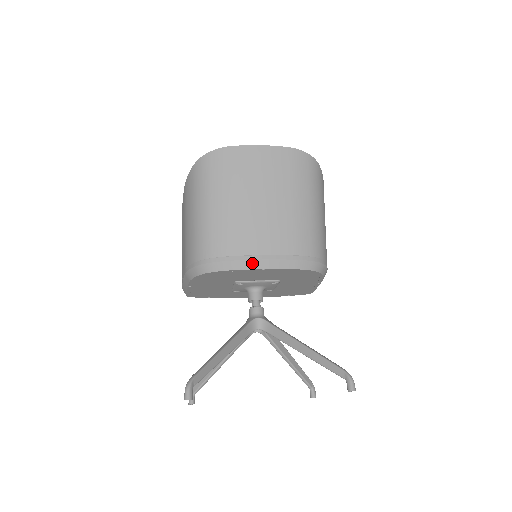
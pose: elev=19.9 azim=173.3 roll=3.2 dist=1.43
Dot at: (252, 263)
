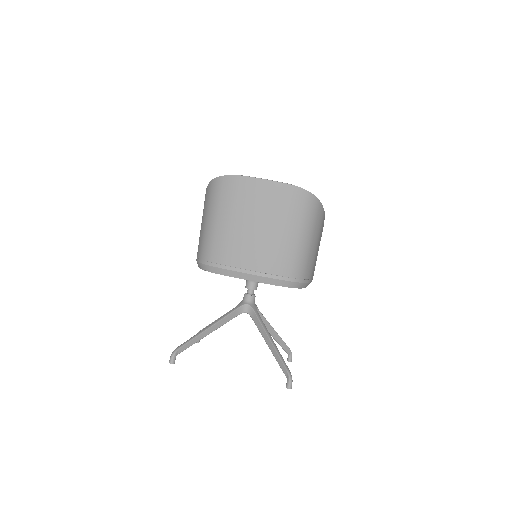
Dot at: (239, 274)
